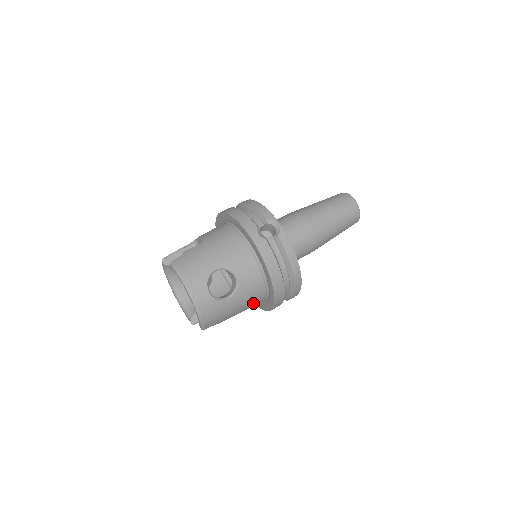
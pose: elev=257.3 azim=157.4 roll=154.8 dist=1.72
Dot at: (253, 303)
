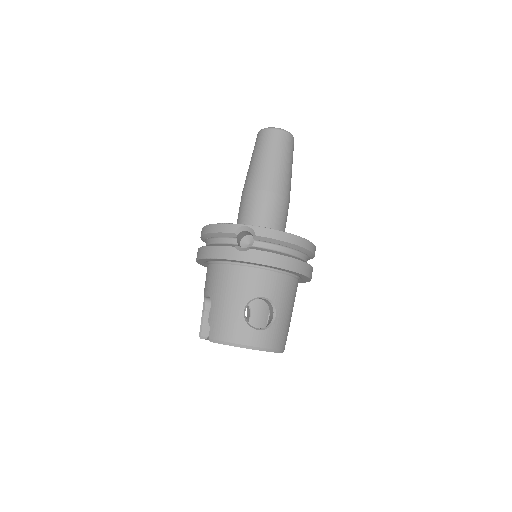
Dot at: (294, 294)
